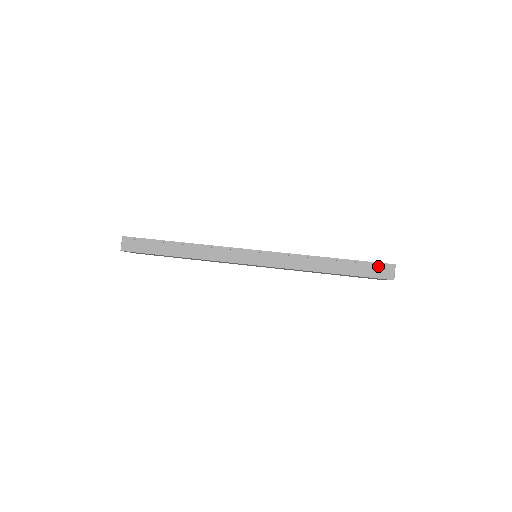
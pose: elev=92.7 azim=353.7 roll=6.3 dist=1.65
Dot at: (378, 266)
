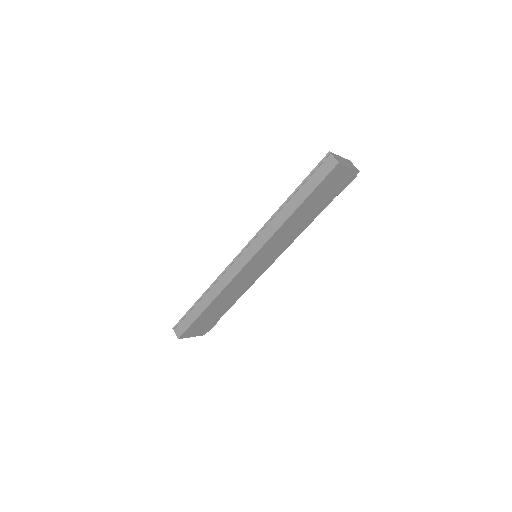
Dot at: (319, 168)
